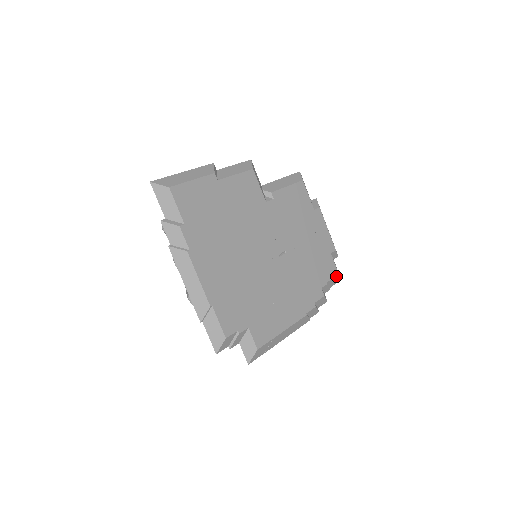
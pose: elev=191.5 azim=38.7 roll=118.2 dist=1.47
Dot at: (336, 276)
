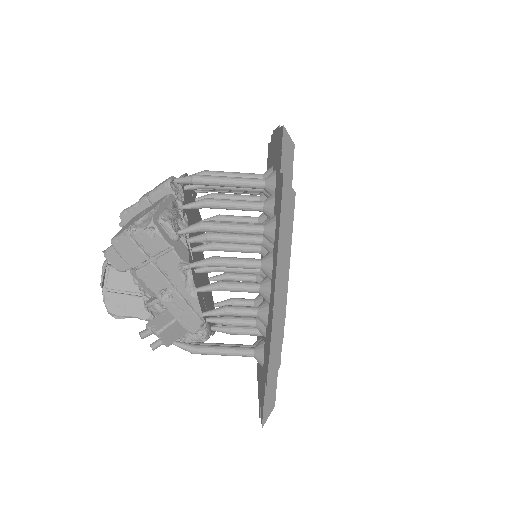
Dot at: (274, 400)
